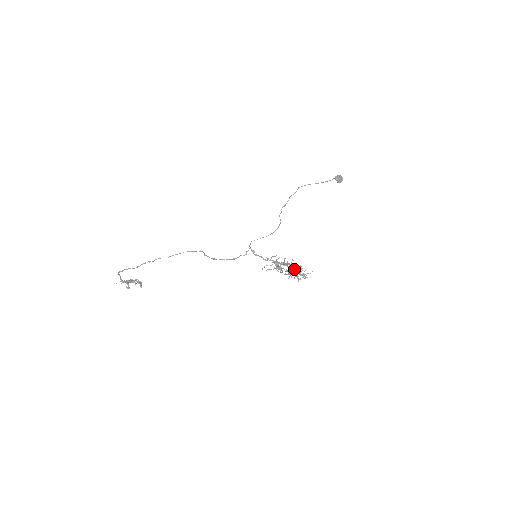
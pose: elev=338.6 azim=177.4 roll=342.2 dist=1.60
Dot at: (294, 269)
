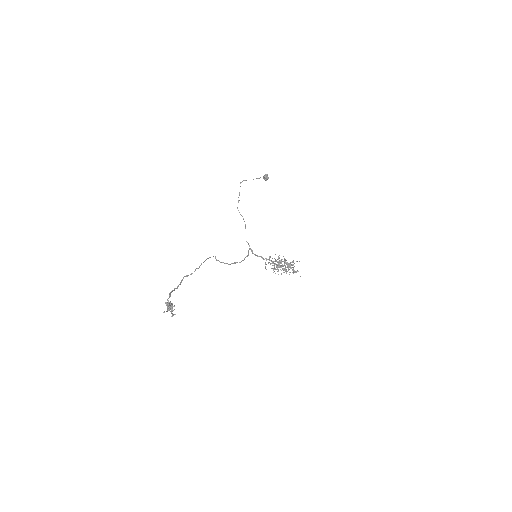
Dot at: (290, 265)
